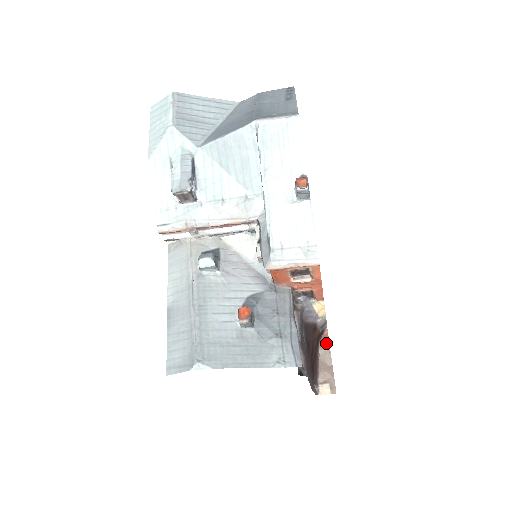
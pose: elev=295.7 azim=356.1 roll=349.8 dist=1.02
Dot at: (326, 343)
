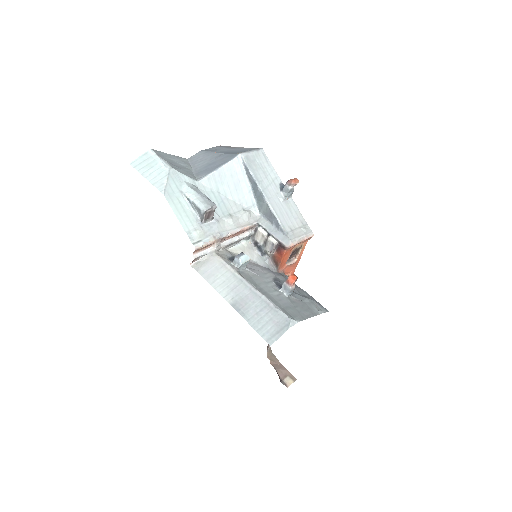
Dot at: (269, 349)
